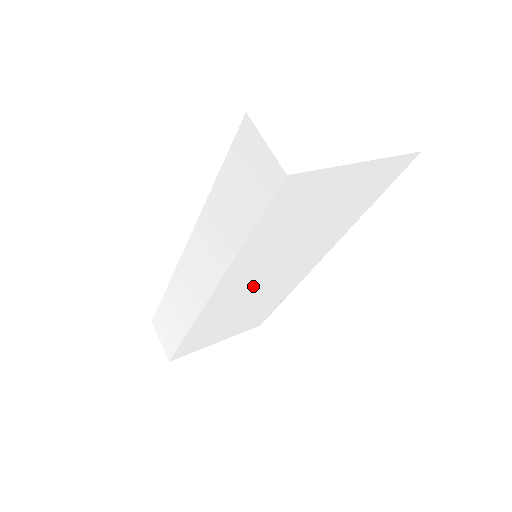
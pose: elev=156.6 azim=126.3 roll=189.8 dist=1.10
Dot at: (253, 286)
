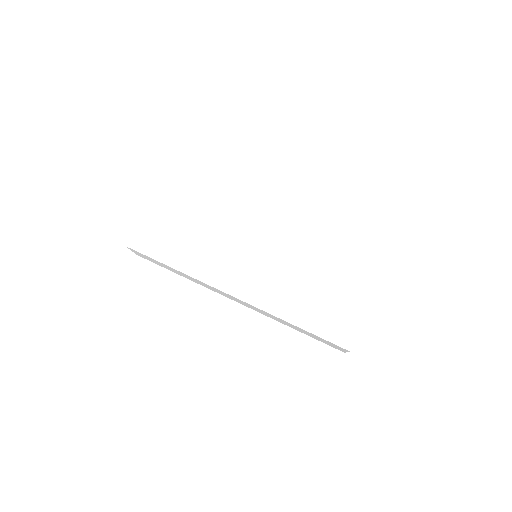
Dot at: occluded
